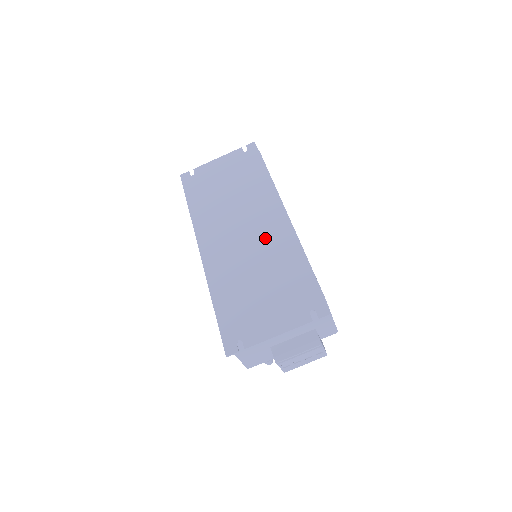
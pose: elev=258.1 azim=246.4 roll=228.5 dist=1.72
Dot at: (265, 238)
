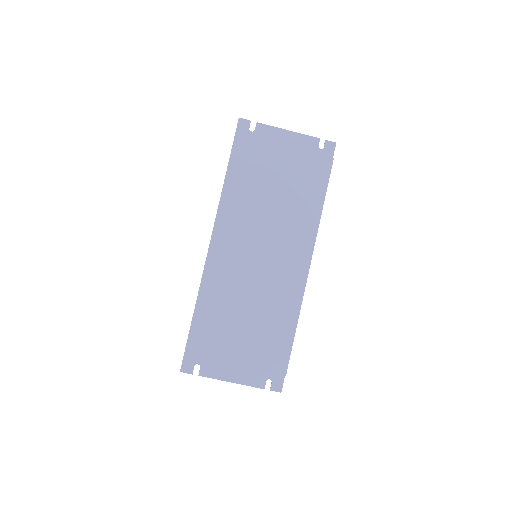
Dot at: (276, 279)
